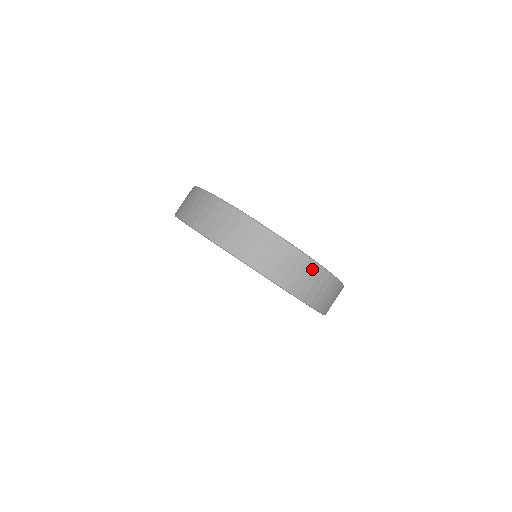
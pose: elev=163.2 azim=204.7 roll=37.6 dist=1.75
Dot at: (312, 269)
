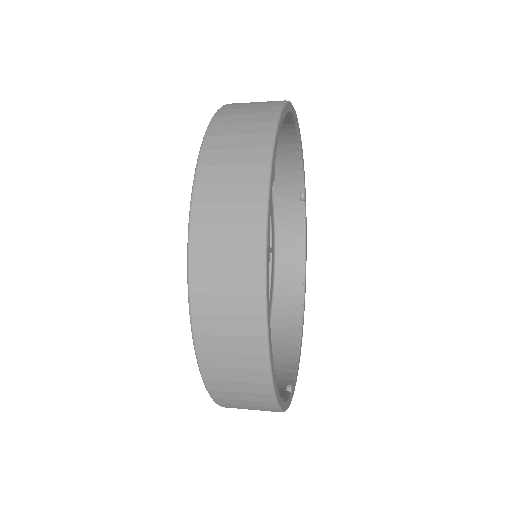
Dot at: (268, 410)
